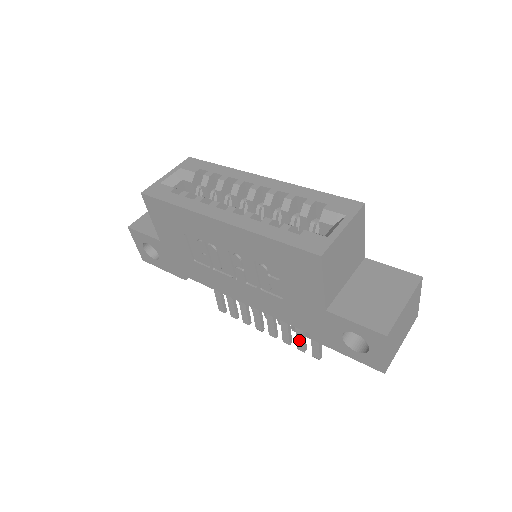
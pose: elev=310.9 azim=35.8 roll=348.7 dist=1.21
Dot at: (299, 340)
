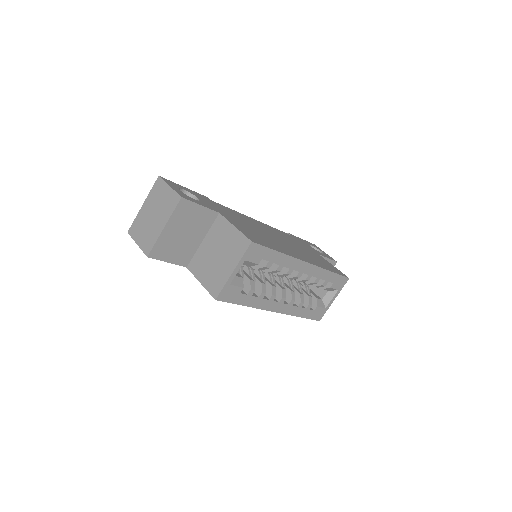
Dot at: occluded
